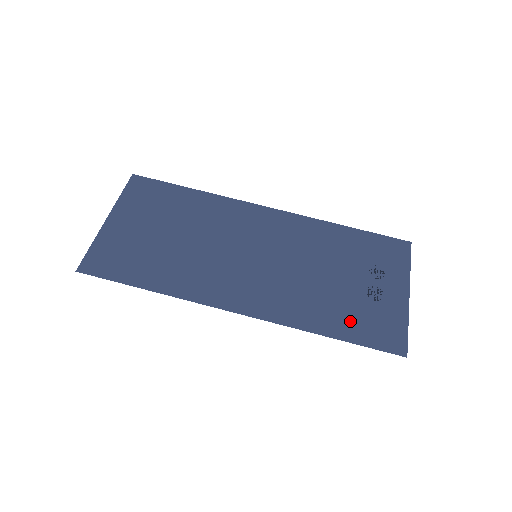
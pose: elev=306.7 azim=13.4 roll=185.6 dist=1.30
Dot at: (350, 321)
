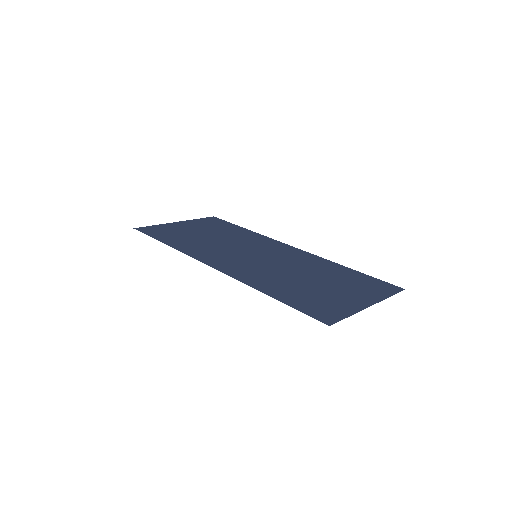
Dot at: (297, 296)
